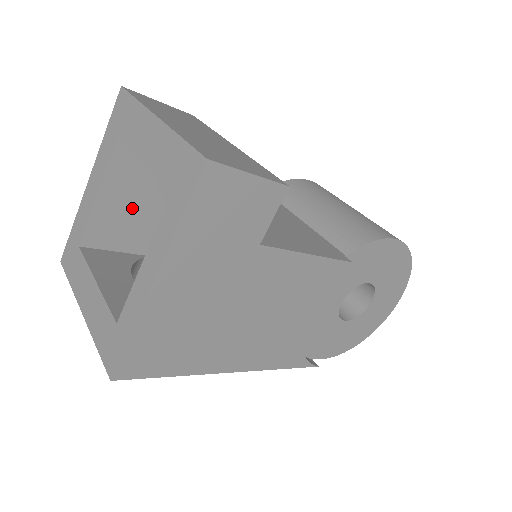
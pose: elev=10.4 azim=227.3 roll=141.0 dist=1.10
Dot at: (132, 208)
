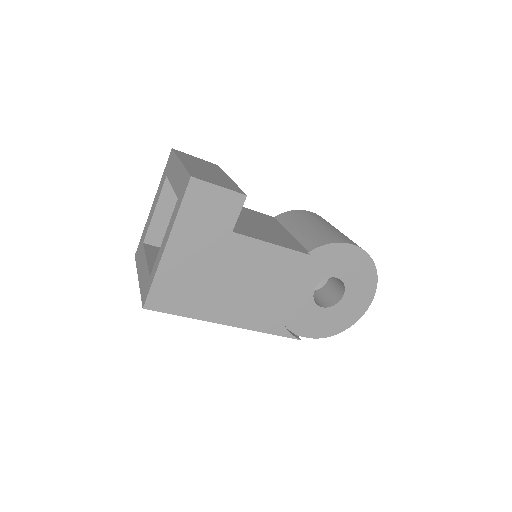
Dot at: occluded
